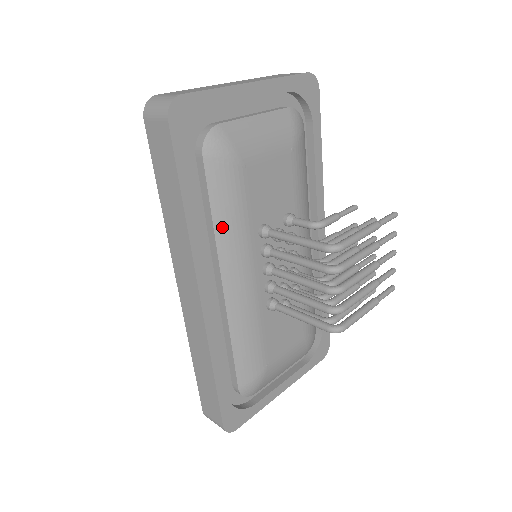
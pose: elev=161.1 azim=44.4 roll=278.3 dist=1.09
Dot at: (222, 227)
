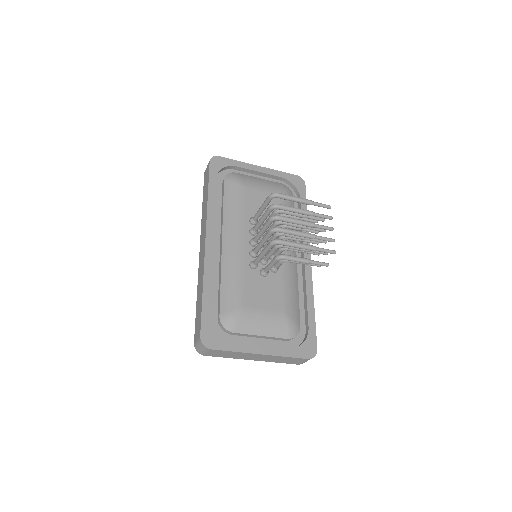
Dot at: (227, 211)
